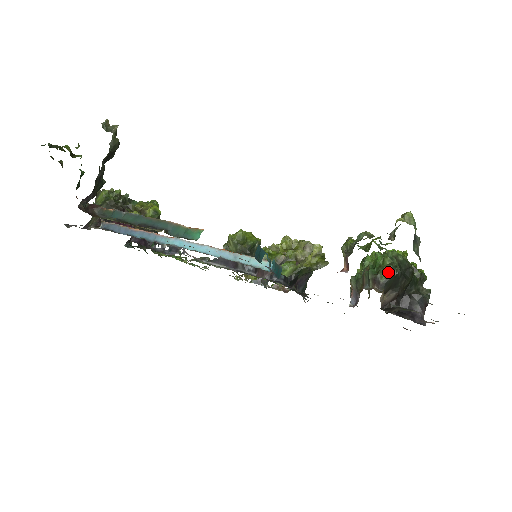
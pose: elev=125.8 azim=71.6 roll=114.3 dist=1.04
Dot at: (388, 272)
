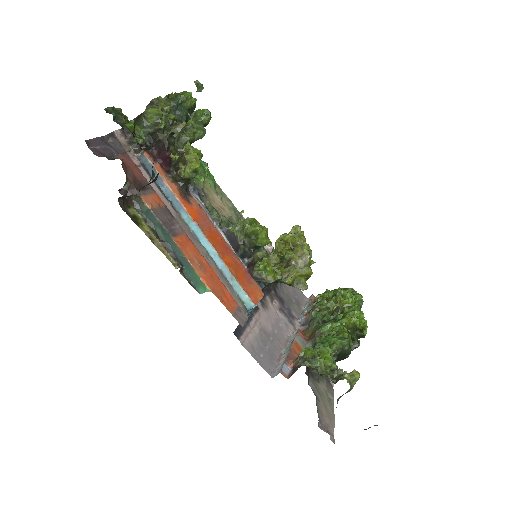
Dot at: occluded
